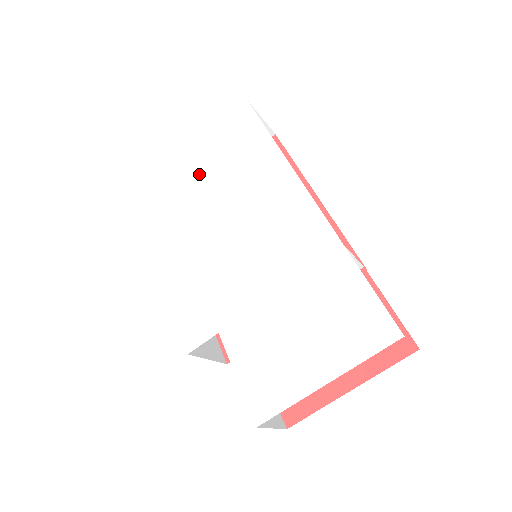
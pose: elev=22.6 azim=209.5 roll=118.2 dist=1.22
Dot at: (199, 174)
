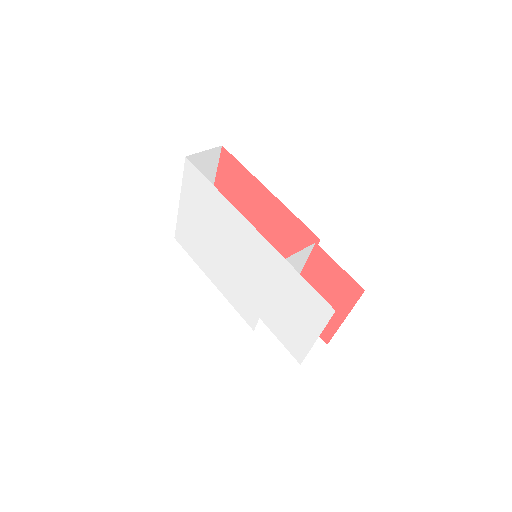
Dot at: (194, 218)
